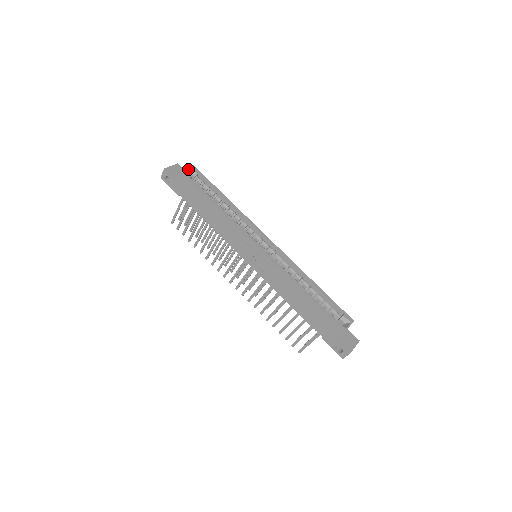
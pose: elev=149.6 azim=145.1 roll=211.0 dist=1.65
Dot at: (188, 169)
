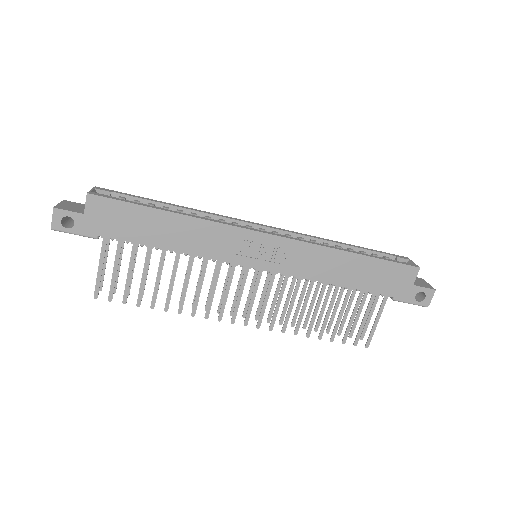
Dot at: (93, 191)
